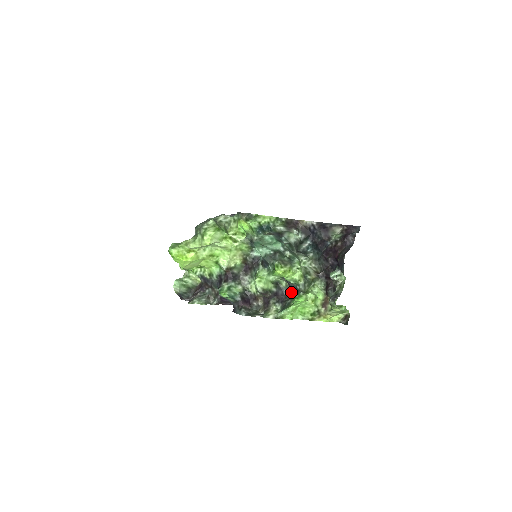
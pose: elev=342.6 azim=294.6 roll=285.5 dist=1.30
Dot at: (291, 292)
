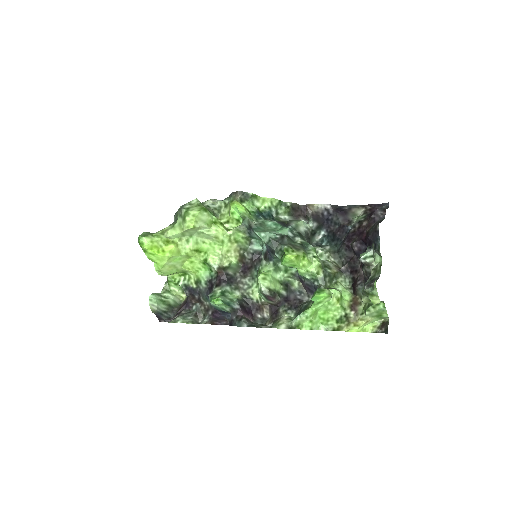
Dot at: (306, 295)
